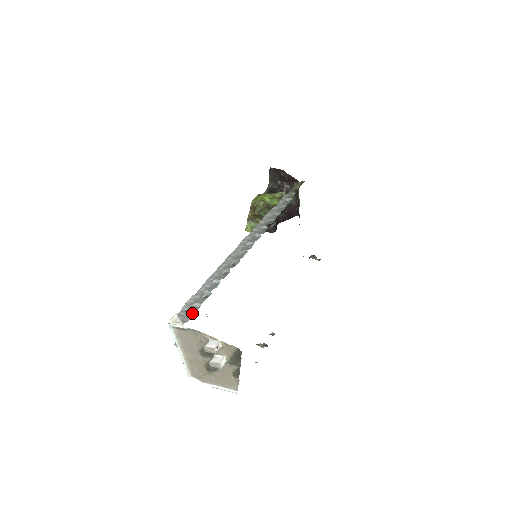
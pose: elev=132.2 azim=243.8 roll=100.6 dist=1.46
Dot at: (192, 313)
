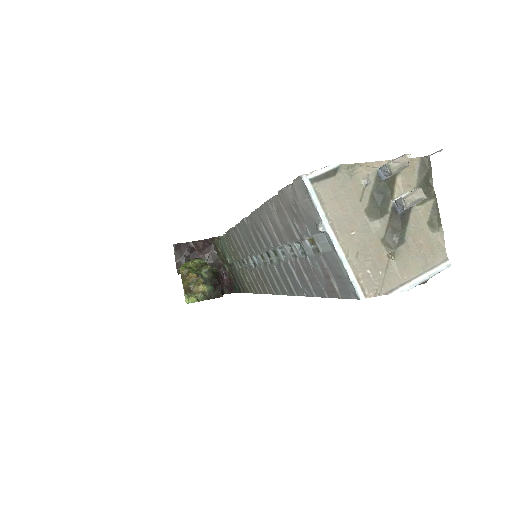
Dot at: occluded
